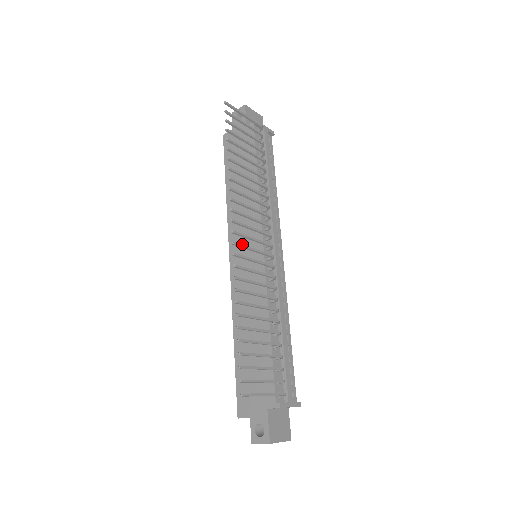
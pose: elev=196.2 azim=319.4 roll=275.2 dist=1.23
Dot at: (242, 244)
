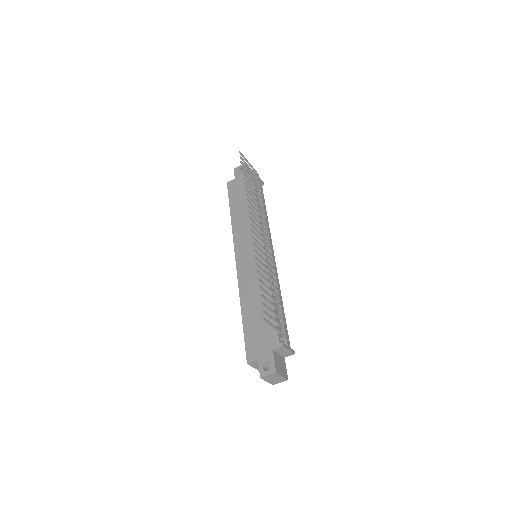
Dot at: occluded
